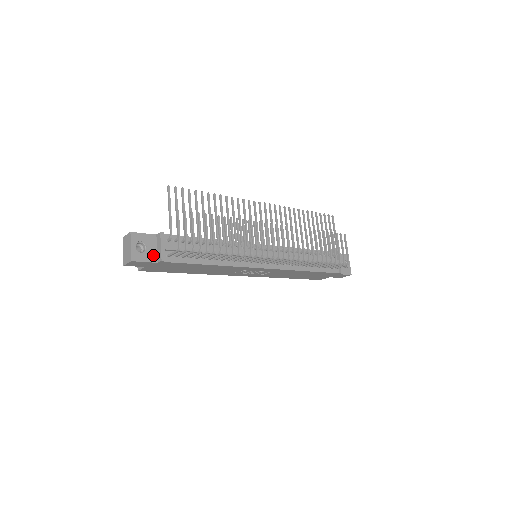
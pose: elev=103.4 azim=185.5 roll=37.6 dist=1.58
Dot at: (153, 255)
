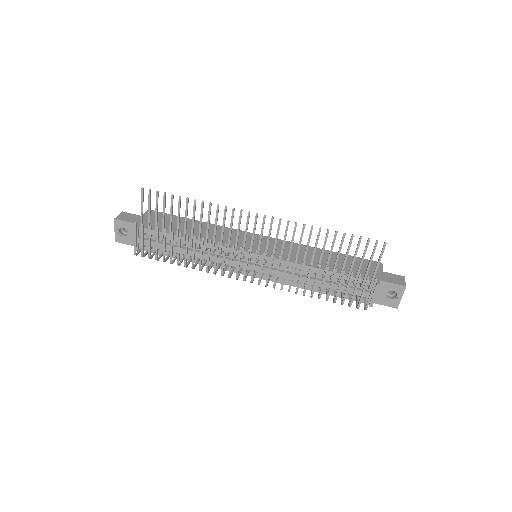
Dot at: occluded
